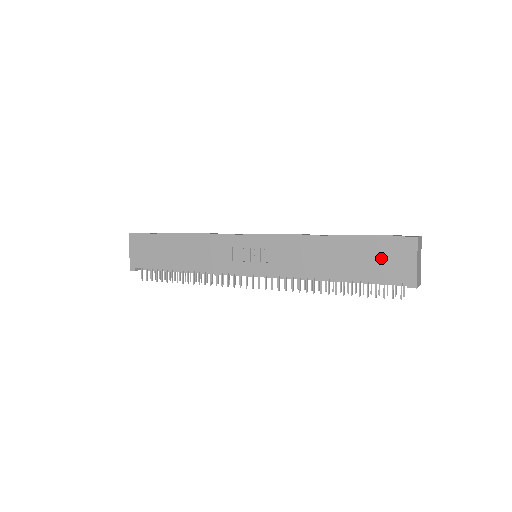
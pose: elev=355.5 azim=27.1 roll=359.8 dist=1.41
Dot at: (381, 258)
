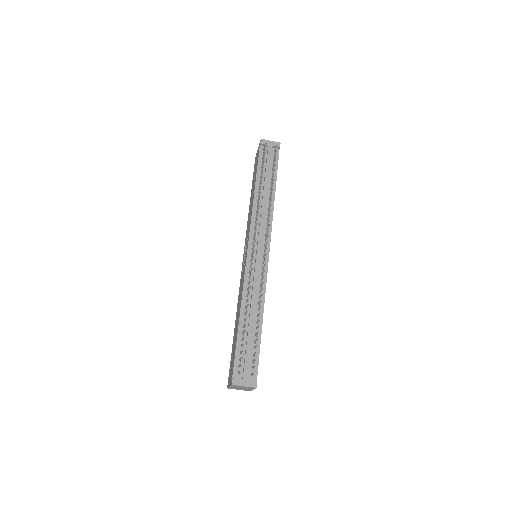
Dot at: (255, 168)
